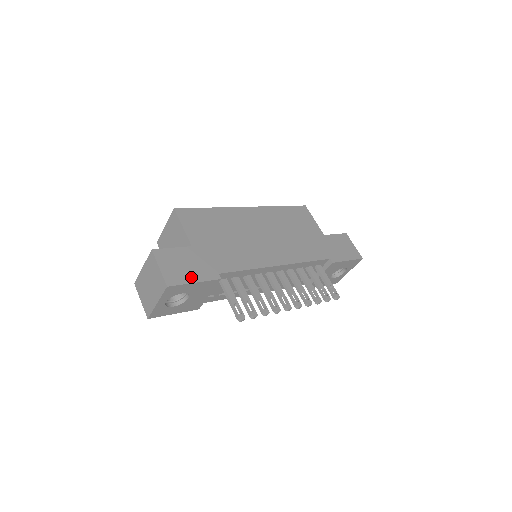
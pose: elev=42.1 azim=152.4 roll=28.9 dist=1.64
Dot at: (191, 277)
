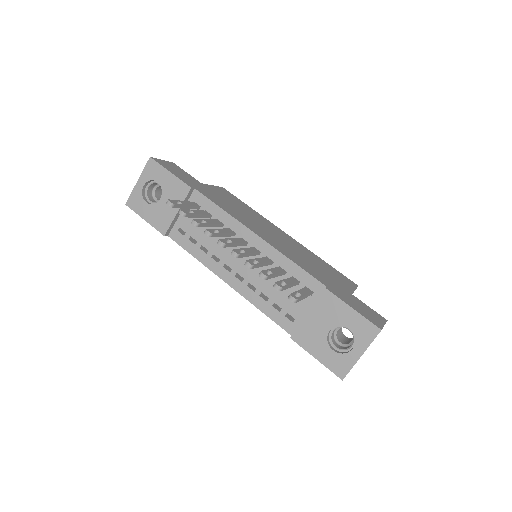
Dot at: (173, 172)
